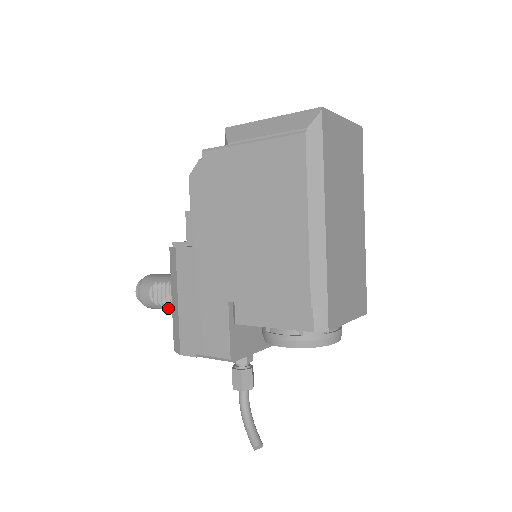
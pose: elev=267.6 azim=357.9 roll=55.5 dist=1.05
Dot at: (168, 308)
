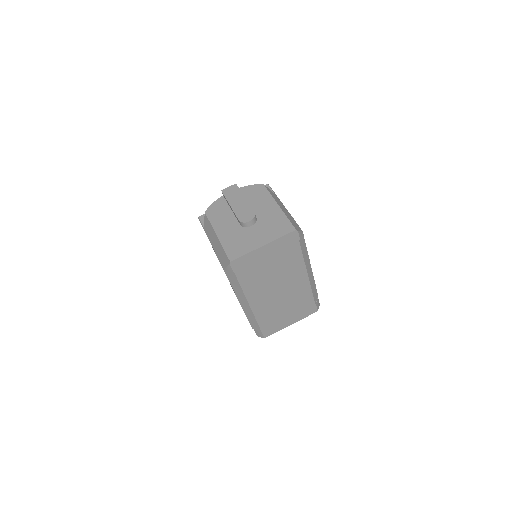
Dot at: occluded
